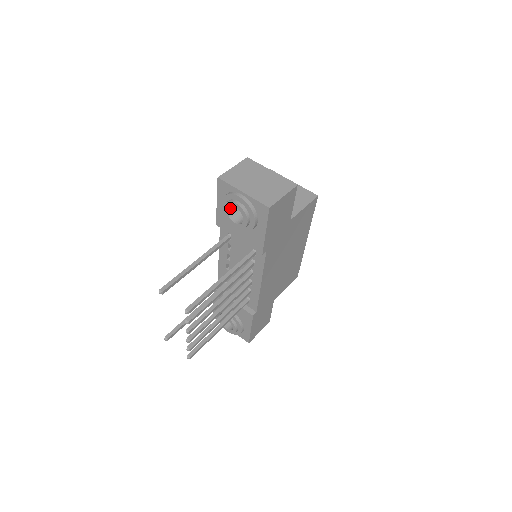
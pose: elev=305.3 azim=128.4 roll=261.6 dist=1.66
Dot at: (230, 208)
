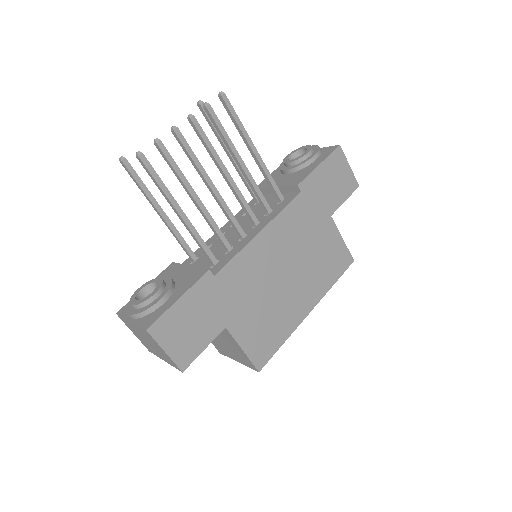
Dot at: occluded
